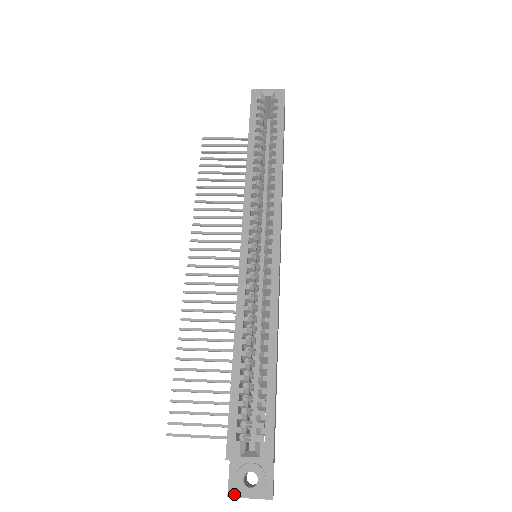
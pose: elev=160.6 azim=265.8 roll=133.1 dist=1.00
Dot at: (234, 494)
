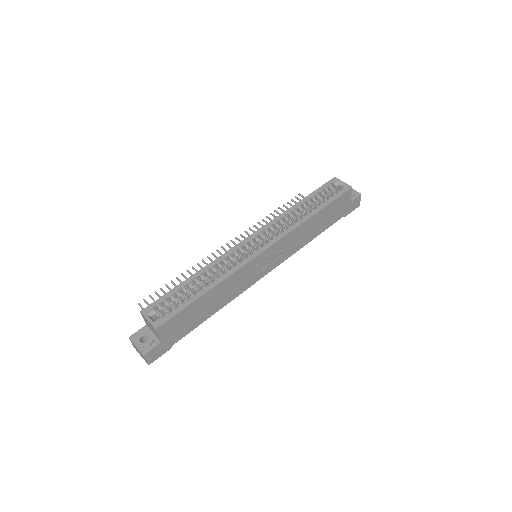
Dot at: (132, 339)
